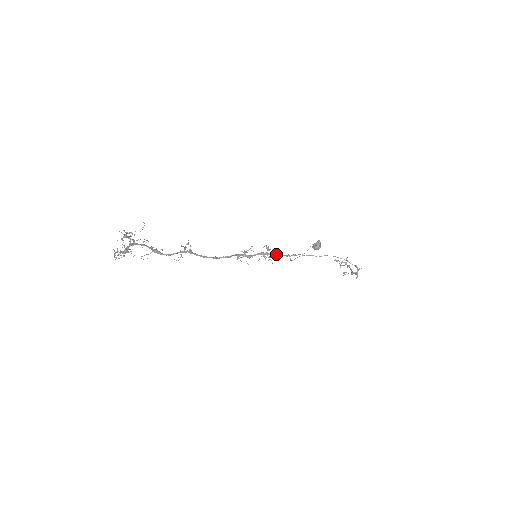
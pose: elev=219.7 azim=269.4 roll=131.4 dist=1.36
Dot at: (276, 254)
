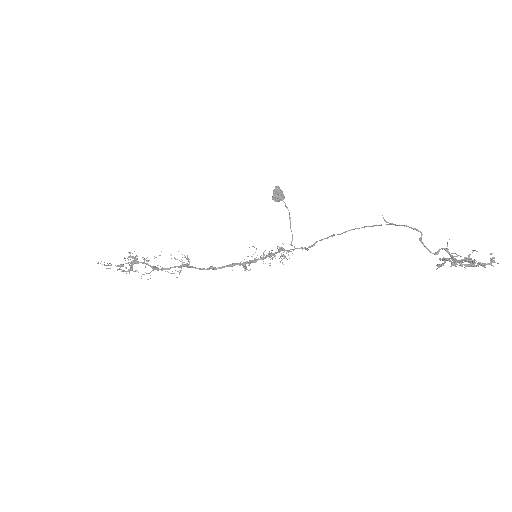
Dot at: (286, 250)
